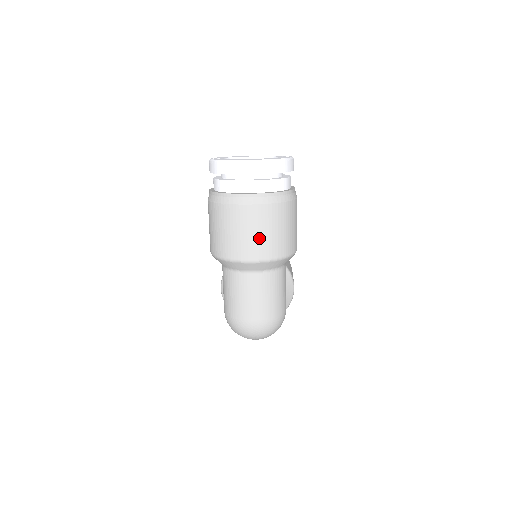
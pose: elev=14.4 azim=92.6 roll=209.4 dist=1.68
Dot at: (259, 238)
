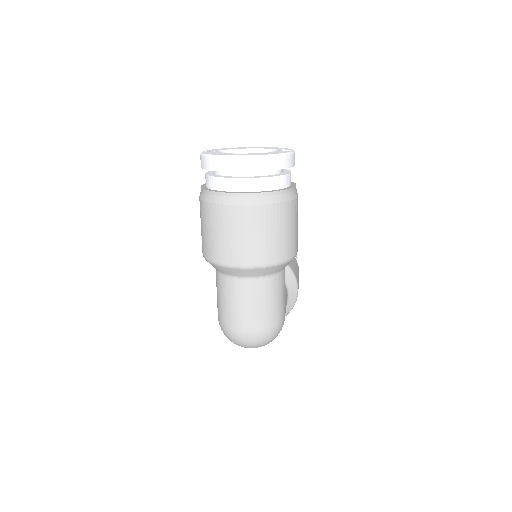
Dot at: (252, 242)
